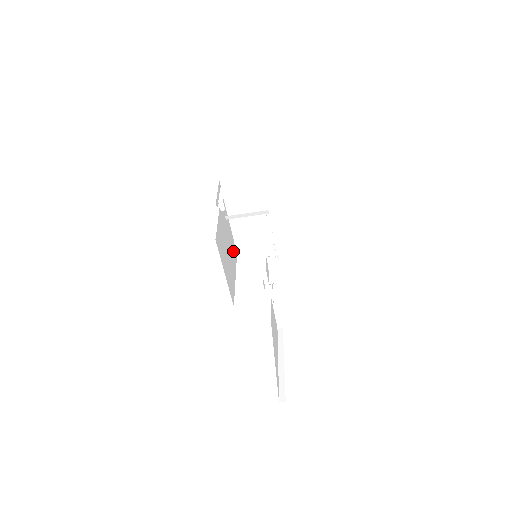
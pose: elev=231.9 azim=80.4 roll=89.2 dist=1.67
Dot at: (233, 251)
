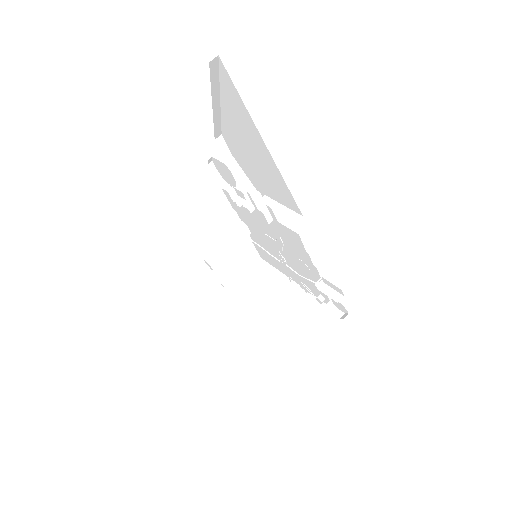
Dot at: occluded
